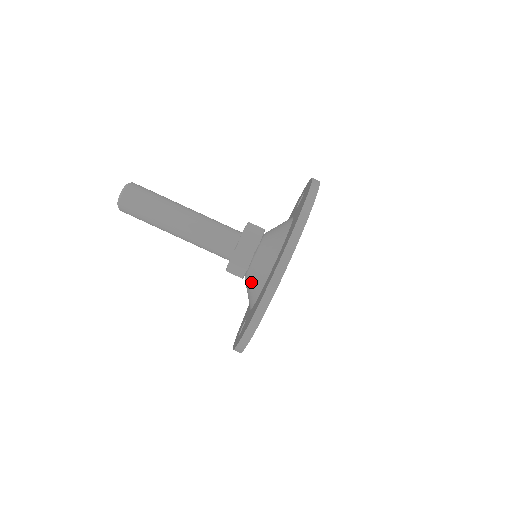
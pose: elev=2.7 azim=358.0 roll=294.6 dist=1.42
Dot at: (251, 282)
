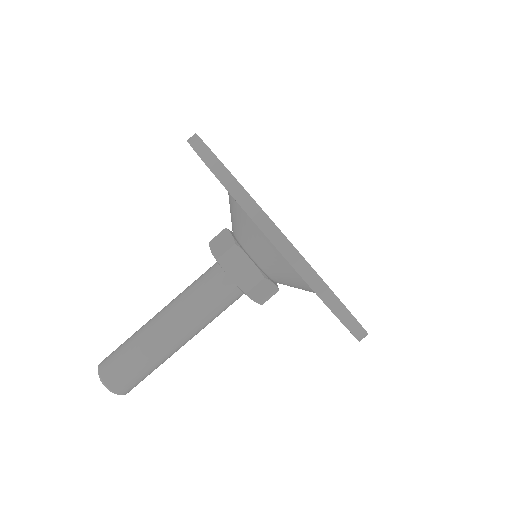
Dot at: (270, 264)
